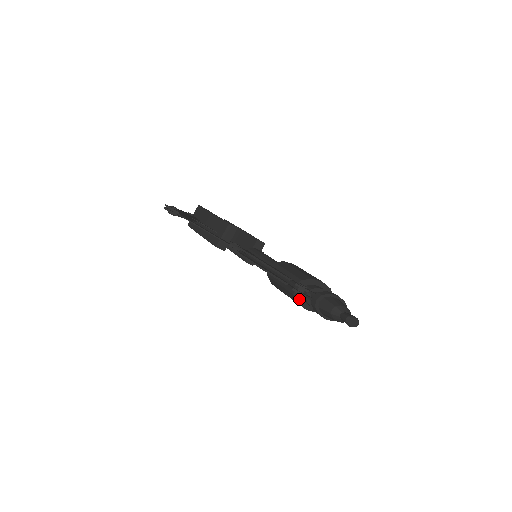
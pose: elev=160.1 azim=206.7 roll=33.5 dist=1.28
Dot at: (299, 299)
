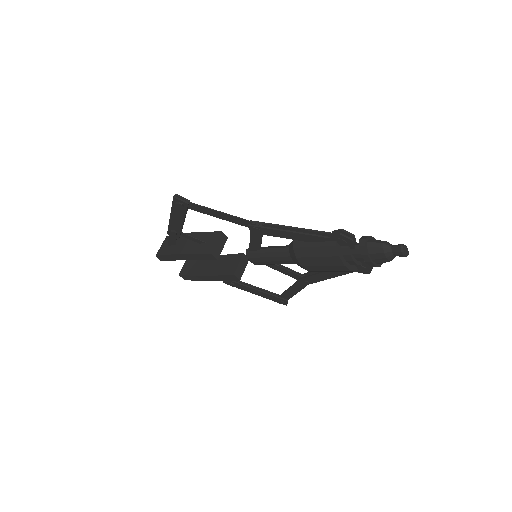
Dot at: (340, 252)
